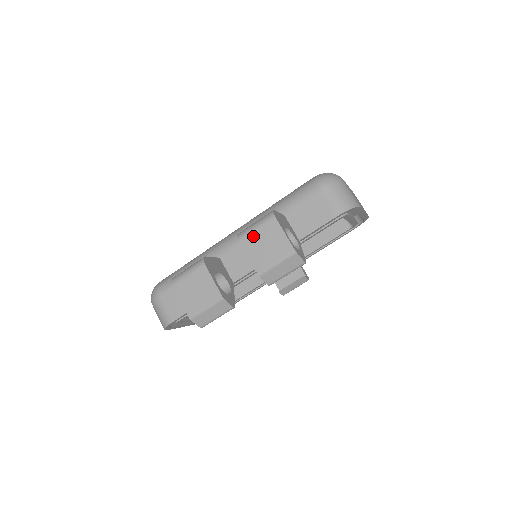
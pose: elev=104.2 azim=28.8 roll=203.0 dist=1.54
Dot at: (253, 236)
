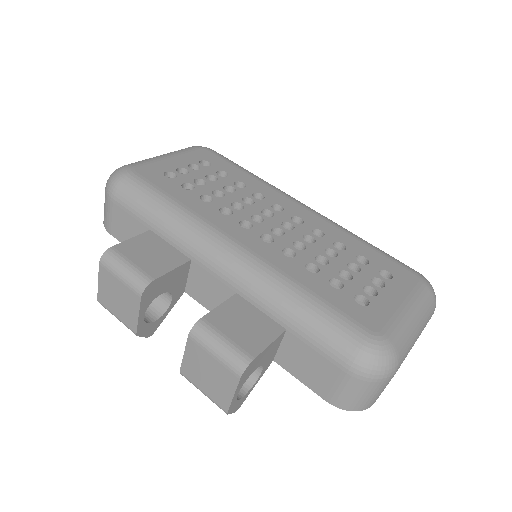
Dot at: (204, 353)
